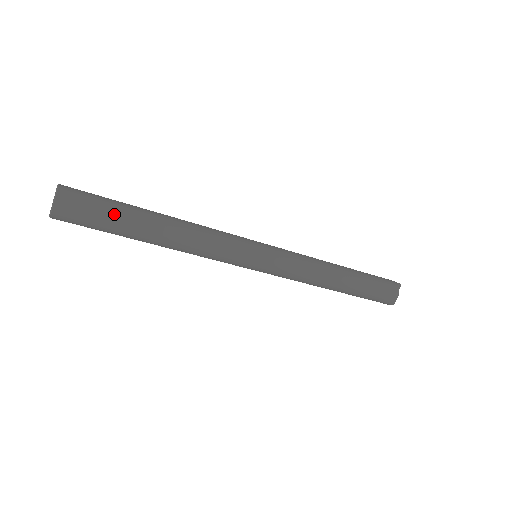
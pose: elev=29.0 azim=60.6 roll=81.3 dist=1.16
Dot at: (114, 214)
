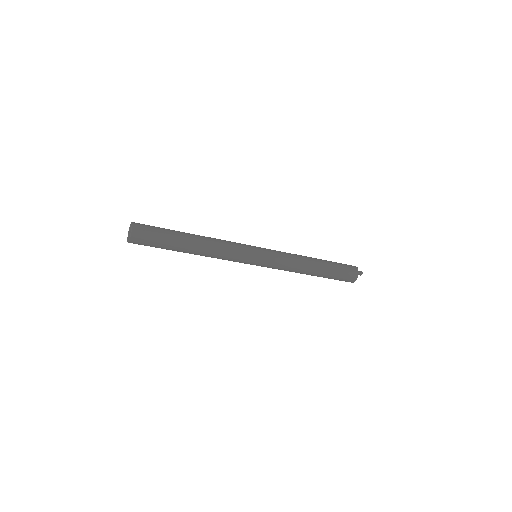
Dot at: (163, 247)
